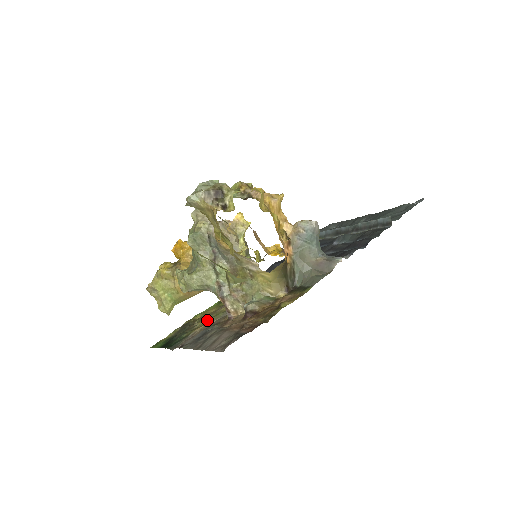
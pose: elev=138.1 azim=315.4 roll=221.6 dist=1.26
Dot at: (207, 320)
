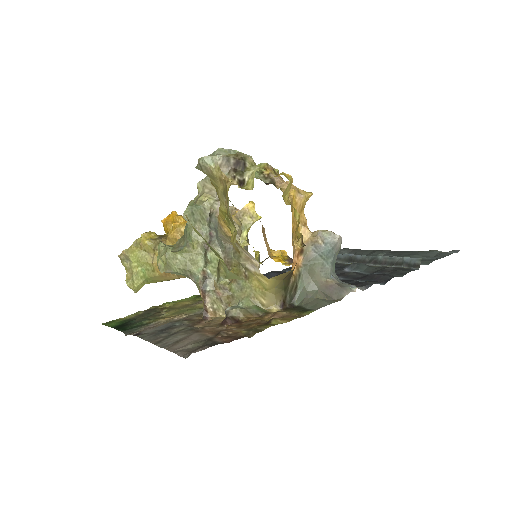
Dot at: (177, 312)
